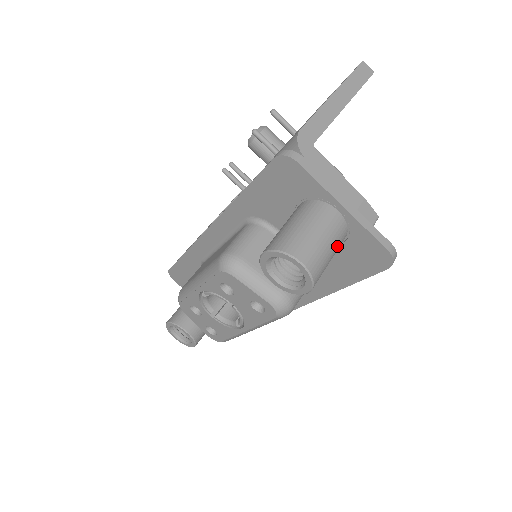
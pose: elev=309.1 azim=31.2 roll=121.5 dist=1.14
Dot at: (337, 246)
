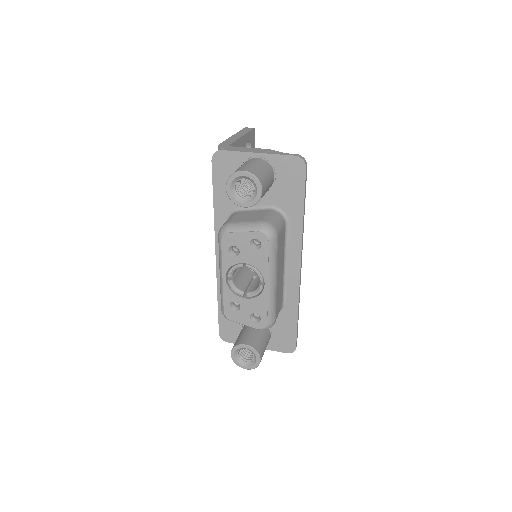
Dot at: (267, 170)
